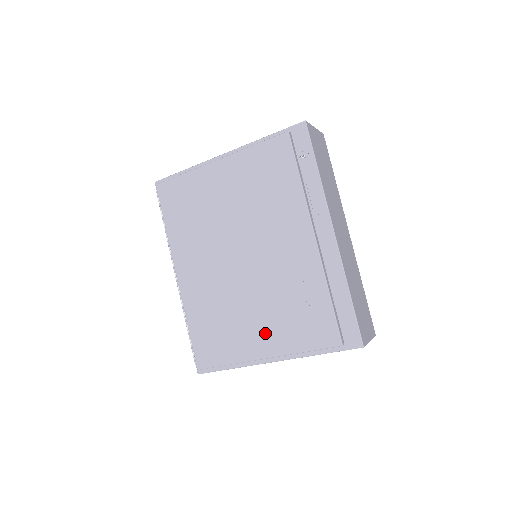
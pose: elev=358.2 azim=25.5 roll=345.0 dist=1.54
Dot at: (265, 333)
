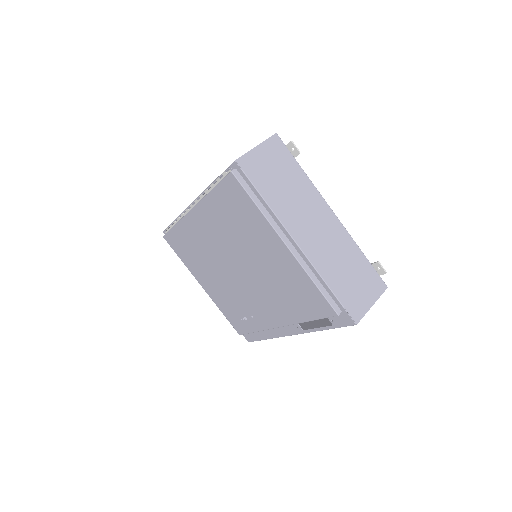
Dot at: (212, 288)
